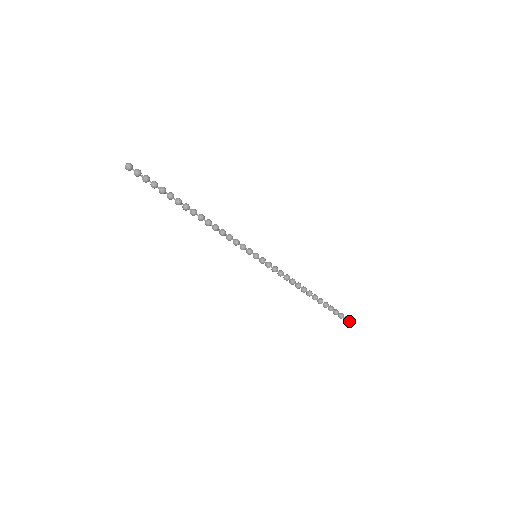
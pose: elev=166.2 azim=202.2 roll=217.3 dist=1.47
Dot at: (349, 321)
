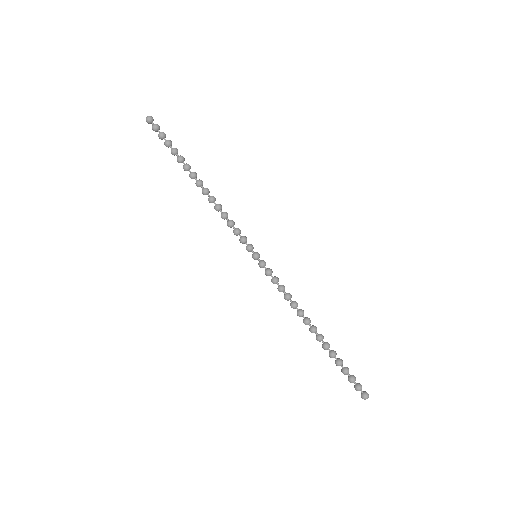
Dot at: (362, 392)
